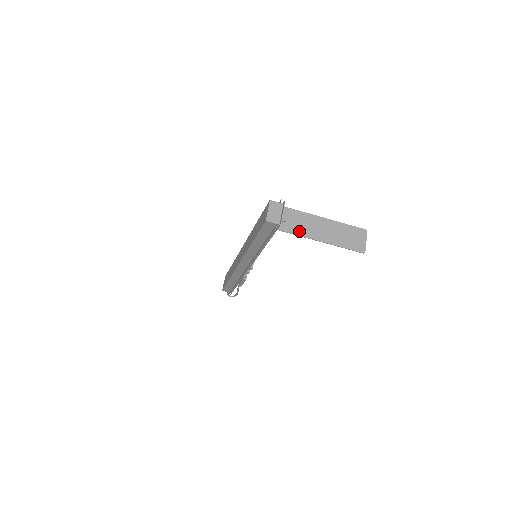
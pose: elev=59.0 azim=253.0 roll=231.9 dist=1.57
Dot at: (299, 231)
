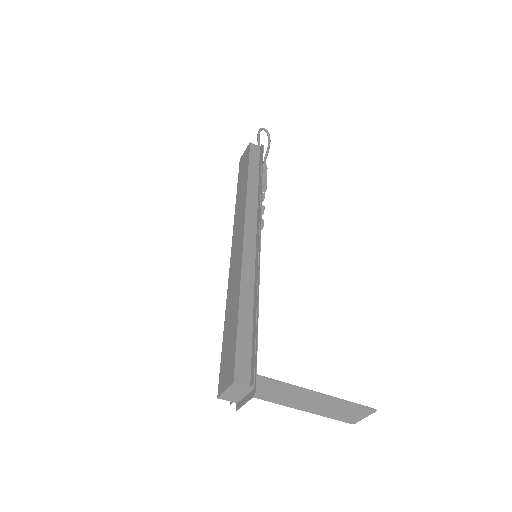
Dot at: (270, 398)
